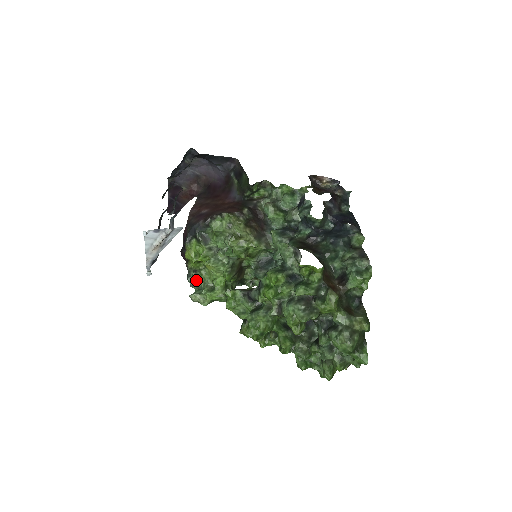
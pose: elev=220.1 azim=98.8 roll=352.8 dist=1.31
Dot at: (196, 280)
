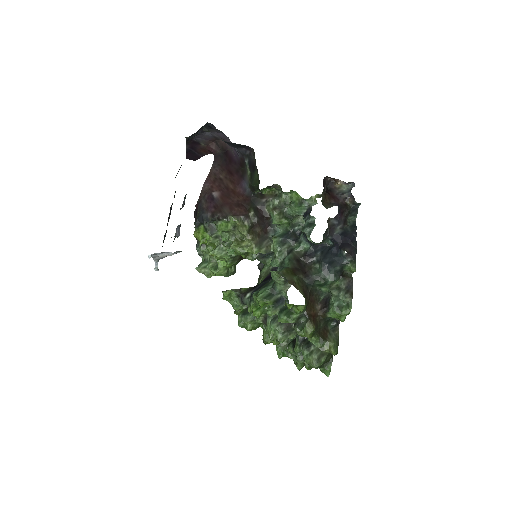
Dot at: (203, 252)
